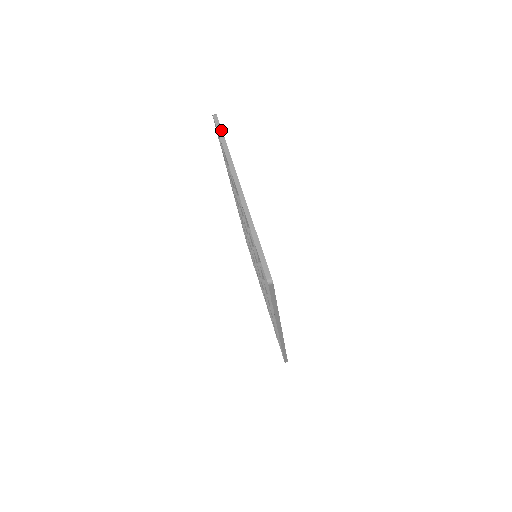
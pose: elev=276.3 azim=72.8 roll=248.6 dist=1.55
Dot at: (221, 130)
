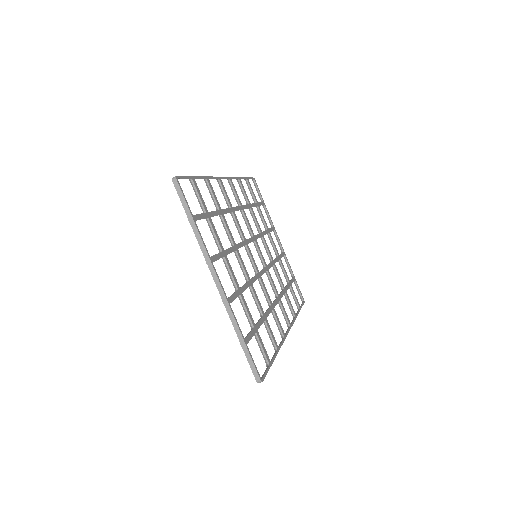
Dot at: (185, 203)
